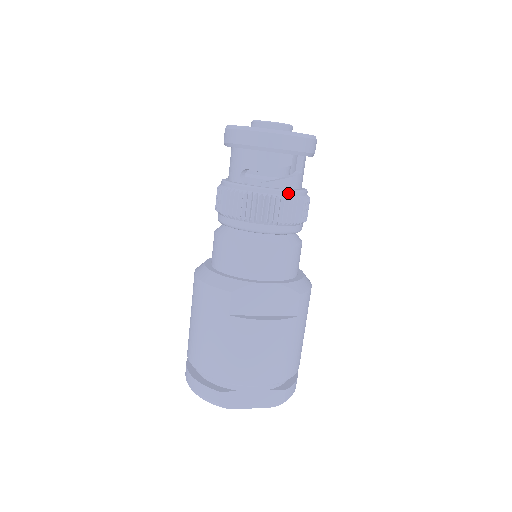
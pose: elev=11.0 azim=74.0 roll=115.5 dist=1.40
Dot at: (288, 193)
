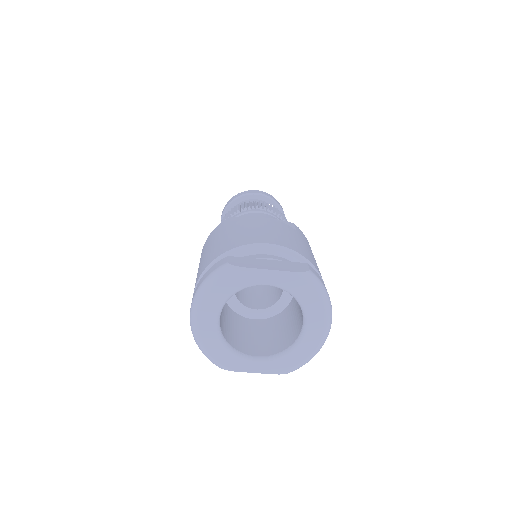
Dot at: occluded
